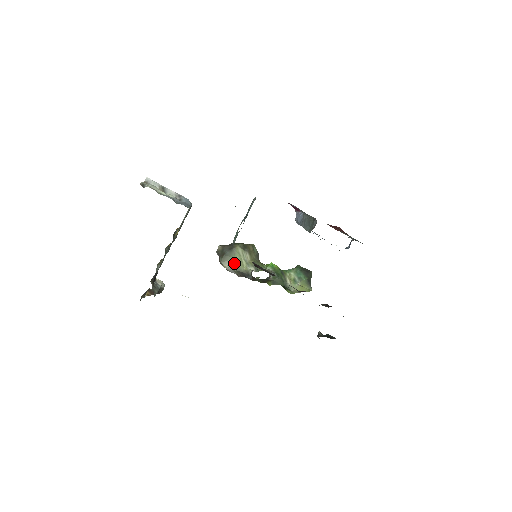
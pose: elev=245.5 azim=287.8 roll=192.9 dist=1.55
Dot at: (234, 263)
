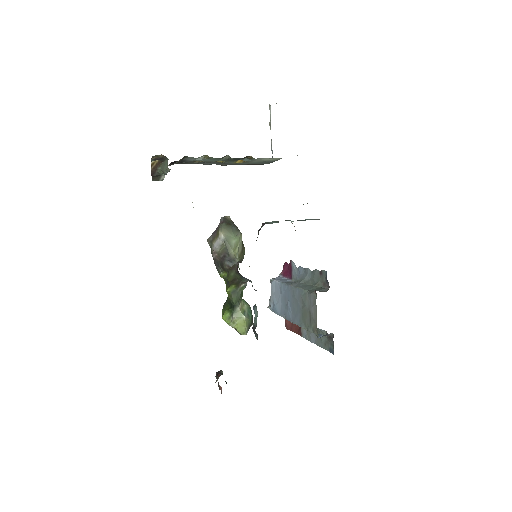
Dot at: (231, 240)
